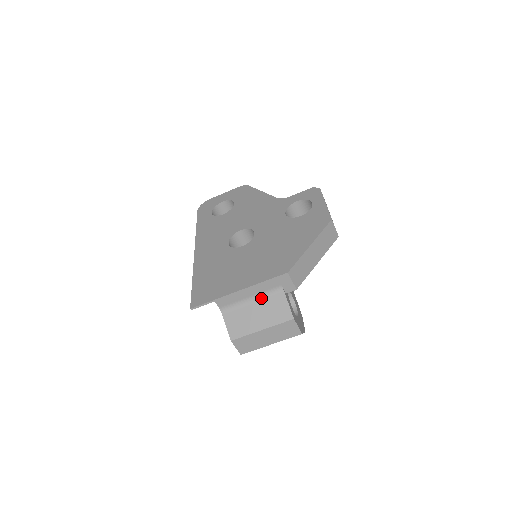
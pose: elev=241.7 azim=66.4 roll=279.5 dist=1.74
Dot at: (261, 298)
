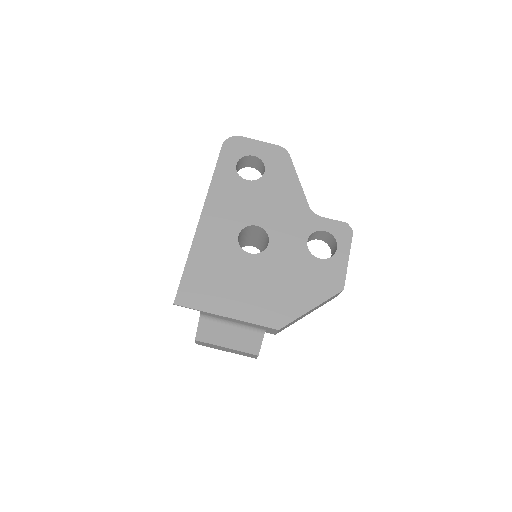
Dot at: (242, 327)
